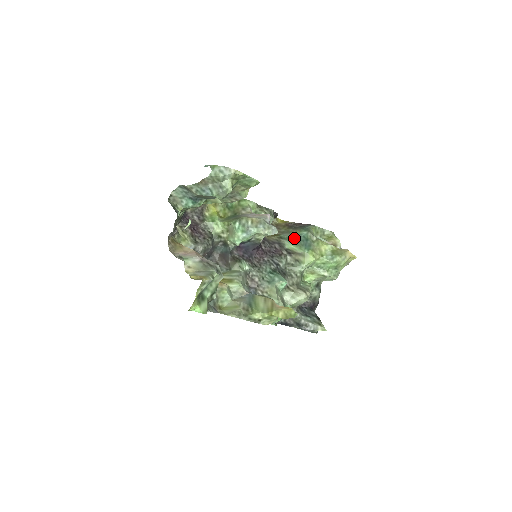
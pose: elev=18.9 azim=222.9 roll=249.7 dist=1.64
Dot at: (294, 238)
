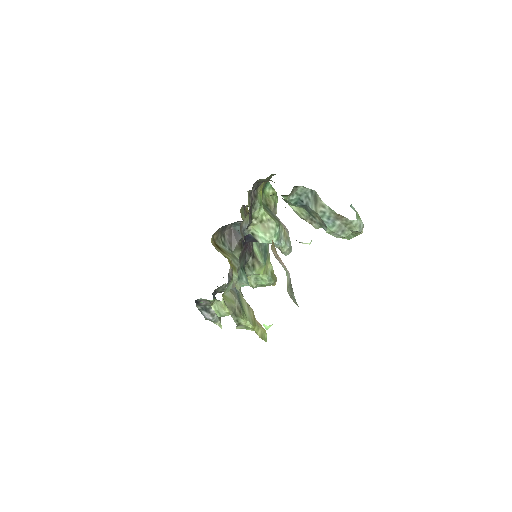
Dot at: occluded
